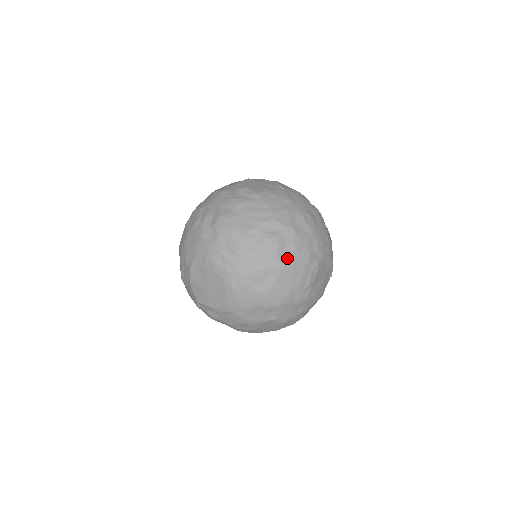
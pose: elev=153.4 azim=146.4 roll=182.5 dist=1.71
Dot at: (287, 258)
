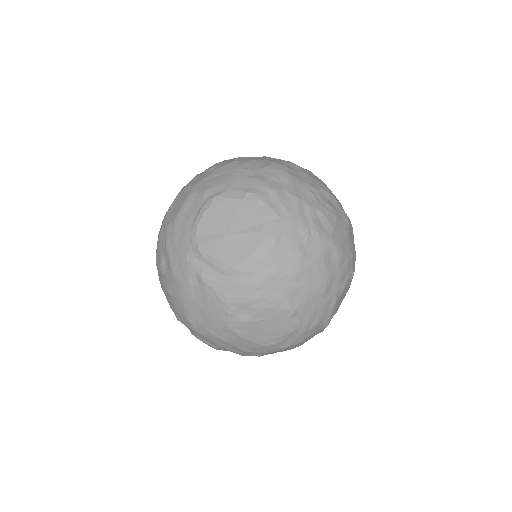
Dot at: (340, 238)
